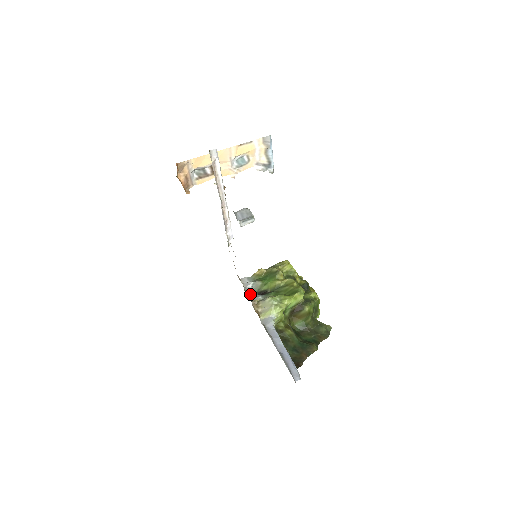
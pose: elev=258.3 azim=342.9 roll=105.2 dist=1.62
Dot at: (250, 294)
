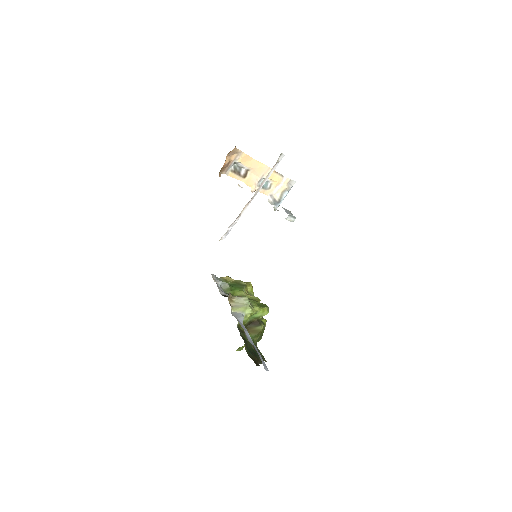
Dot at: (220, 289)
